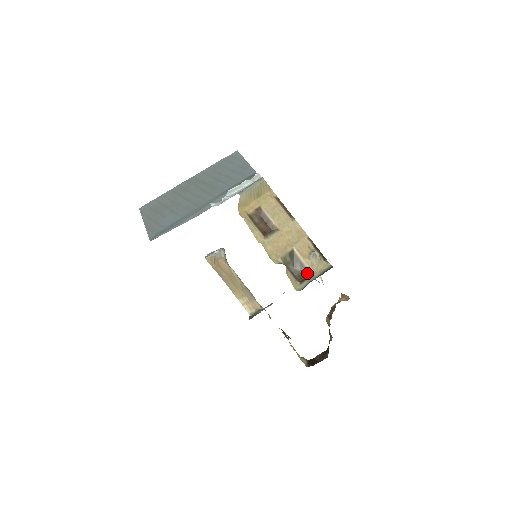
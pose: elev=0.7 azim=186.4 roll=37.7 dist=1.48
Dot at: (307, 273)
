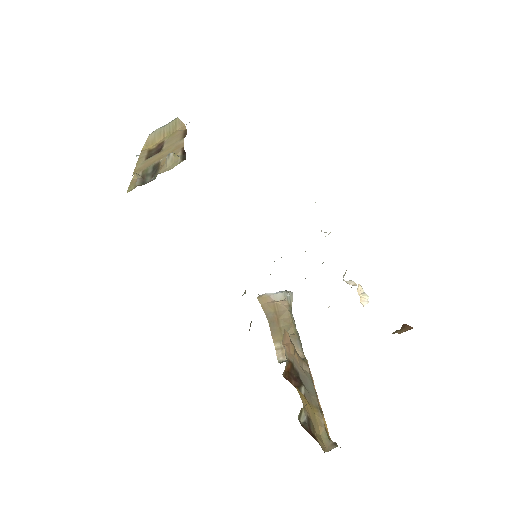
Dot at: (155, 177)
